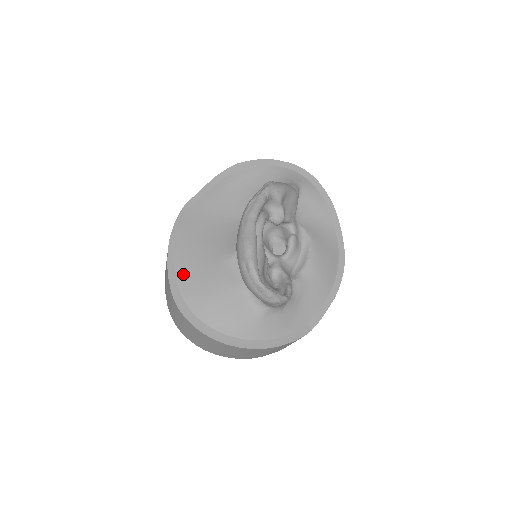
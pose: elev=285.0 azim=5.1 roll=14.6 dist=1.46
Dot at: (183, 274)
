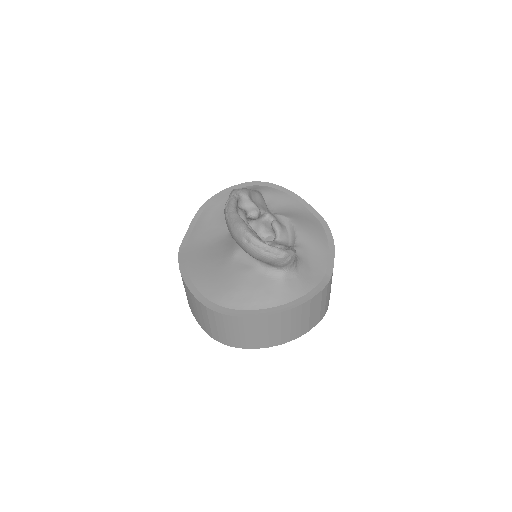
Dot at: (204, 287)
